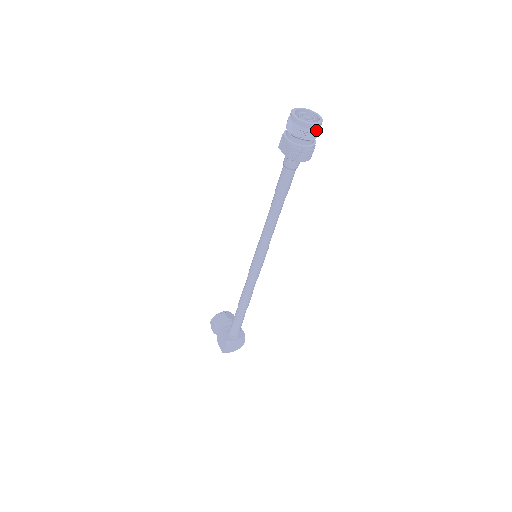
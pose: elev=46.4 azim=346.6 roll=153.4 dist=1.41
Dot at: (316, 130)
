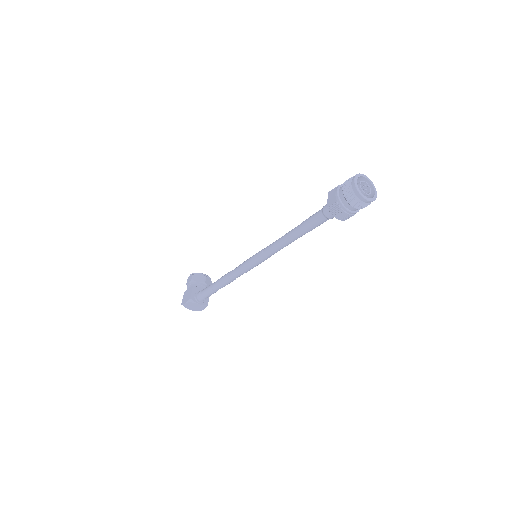
Dot at: (364, 203)
